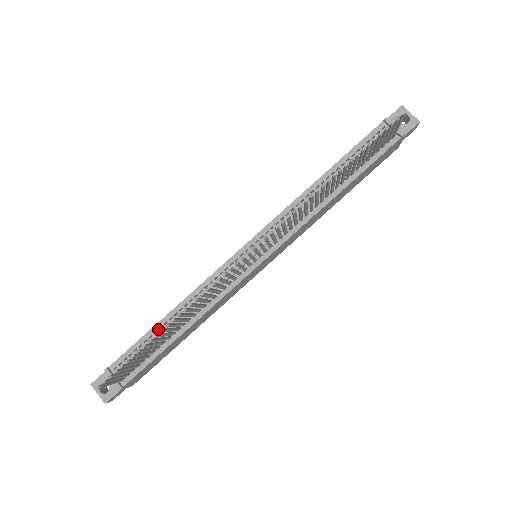
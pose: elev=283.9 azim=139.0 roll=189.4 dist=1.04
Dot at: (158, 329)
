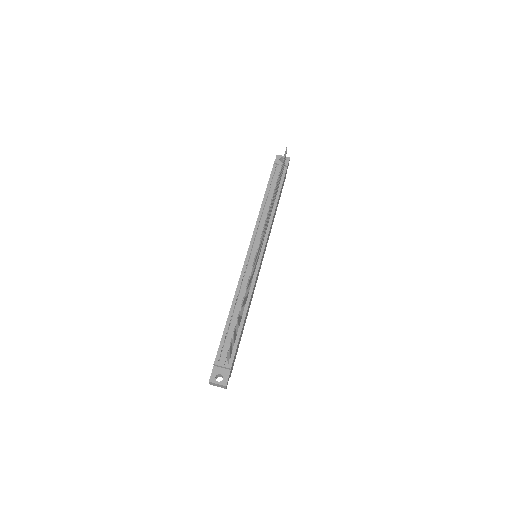
Dot at: (230, 322)
